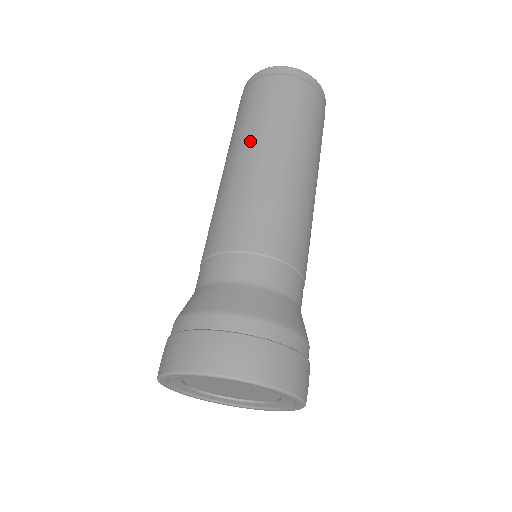
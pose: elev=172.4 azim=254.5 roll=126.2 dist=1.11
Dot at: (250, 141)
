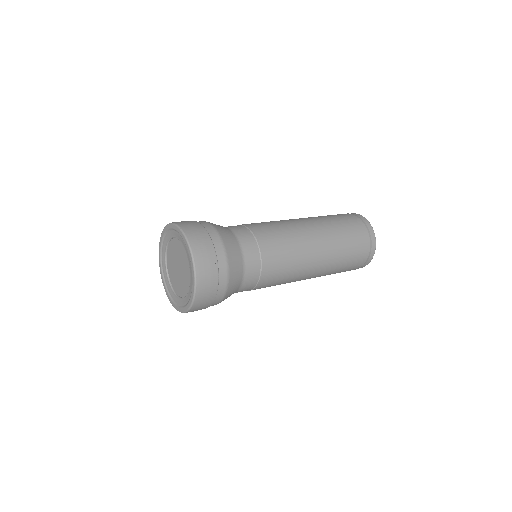
Dot at: occluded
